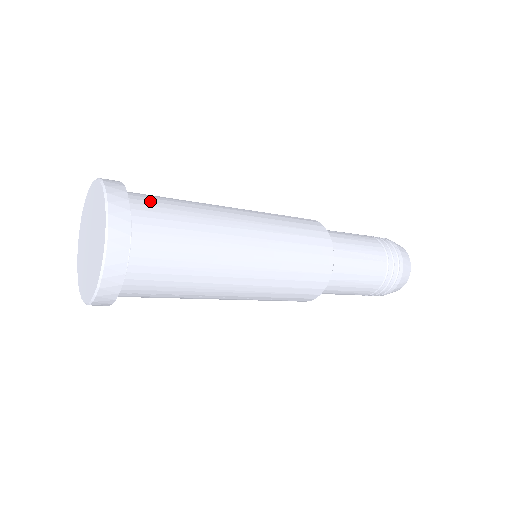
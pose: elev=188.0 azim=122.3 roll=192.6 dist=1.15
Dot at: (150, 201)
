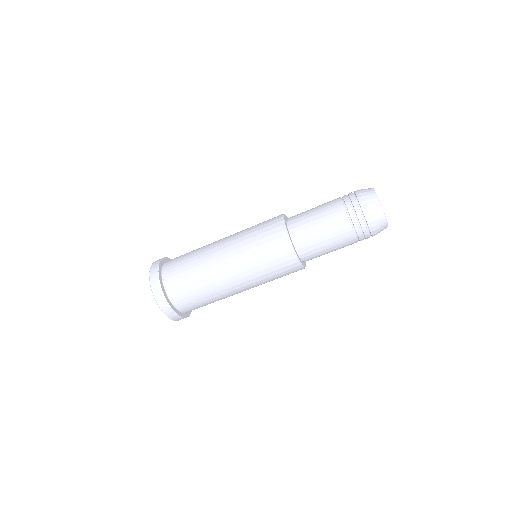
Dot at: (175, 259)
